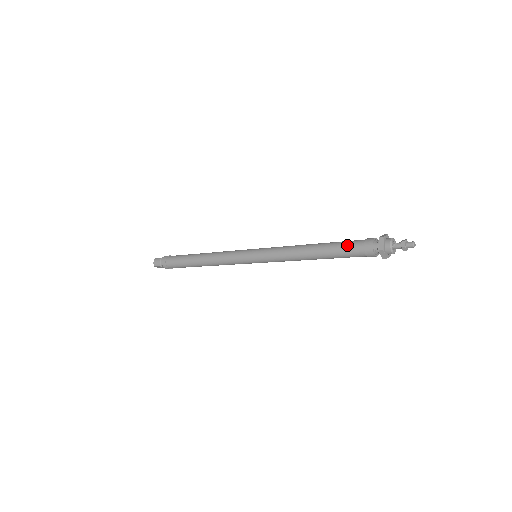
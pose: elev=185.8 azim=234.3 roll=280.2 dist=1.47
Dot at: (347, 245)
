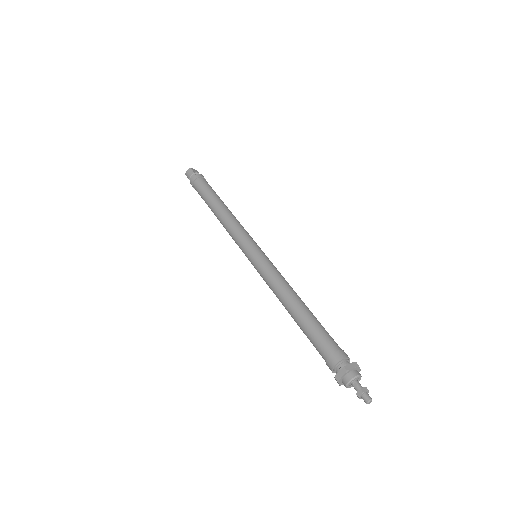
Dot at: (318, 339)
